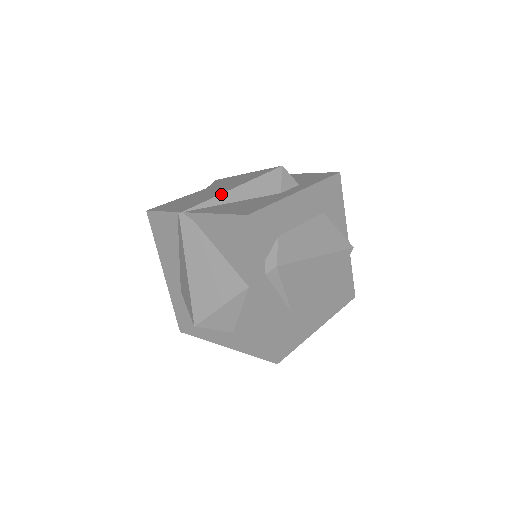
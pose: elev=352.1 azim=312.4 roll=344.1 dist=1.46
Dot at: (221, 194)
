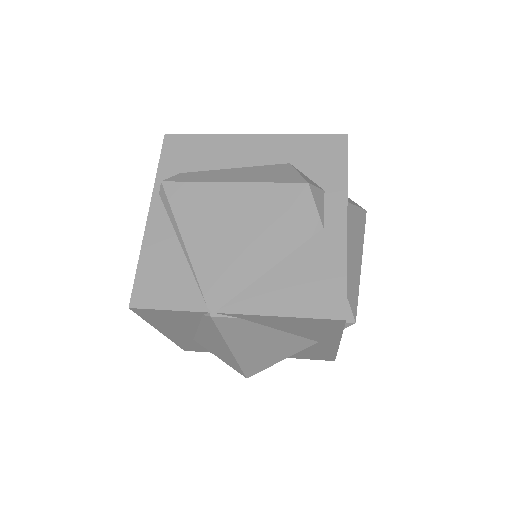
Dot at: (251, 263)
